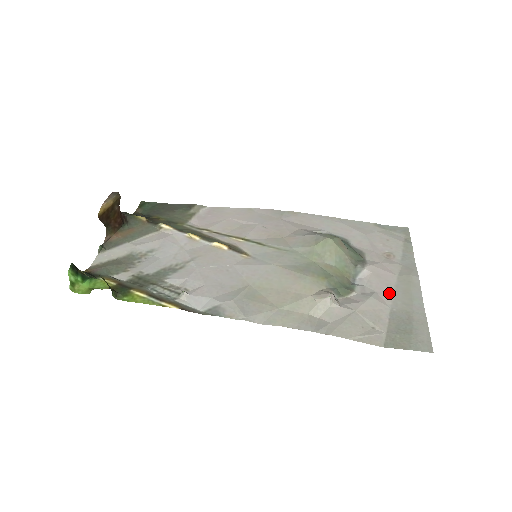
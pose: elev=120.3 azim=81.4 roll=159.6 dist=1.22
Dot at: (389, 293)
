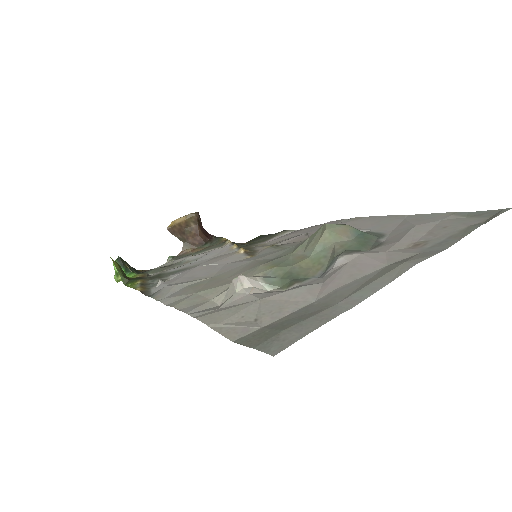
Dot at: (339, 284)
